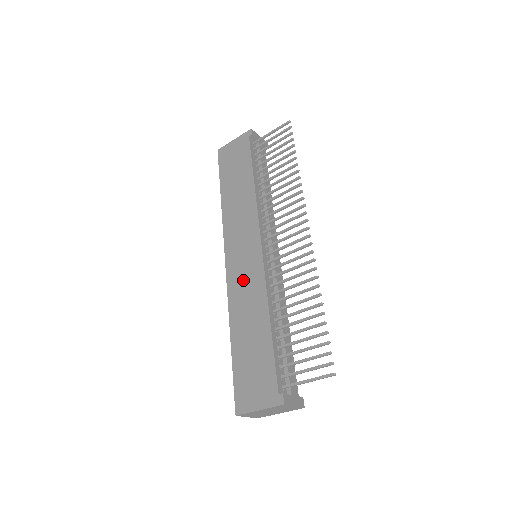
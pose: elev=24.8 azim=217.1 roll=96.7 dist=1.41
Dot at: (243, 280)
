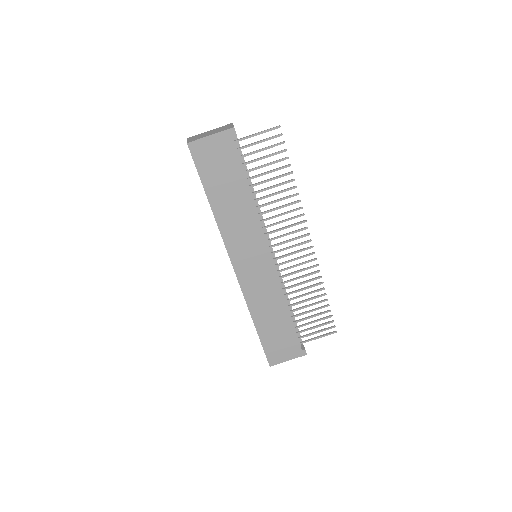
Dot at: (258, 284)
